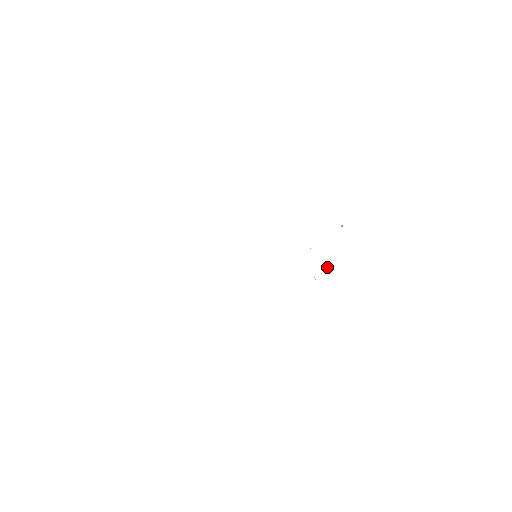
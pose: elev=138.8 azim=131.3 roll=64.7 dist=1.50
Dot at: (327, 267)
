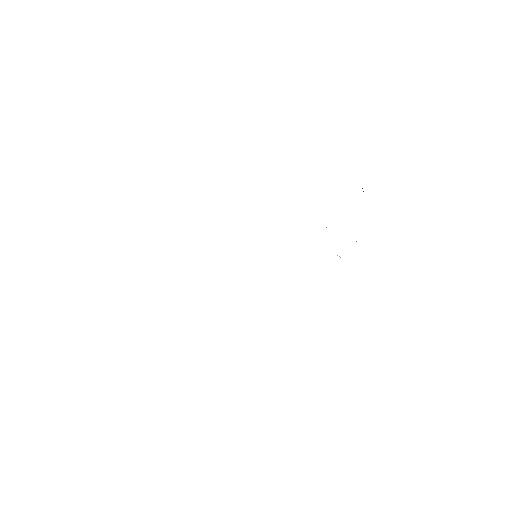
Dot at: occluded
